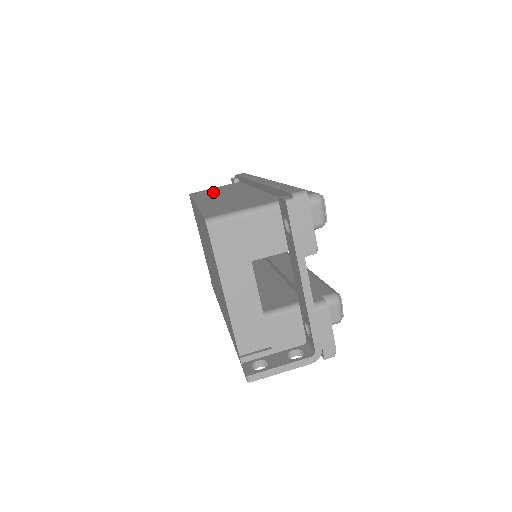
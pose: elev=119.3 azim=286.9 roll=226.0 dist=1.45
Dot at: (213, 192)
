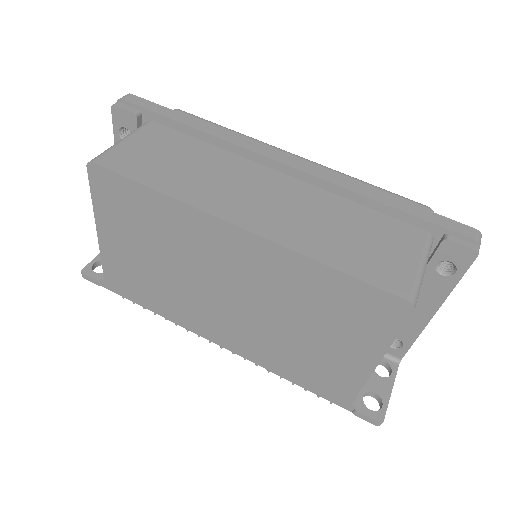
Dot at: (178, 170)
